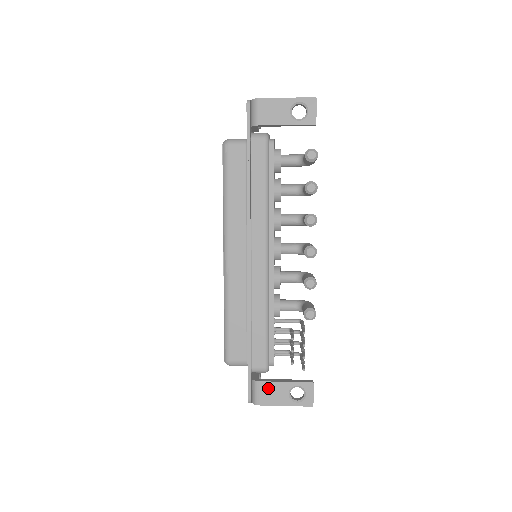
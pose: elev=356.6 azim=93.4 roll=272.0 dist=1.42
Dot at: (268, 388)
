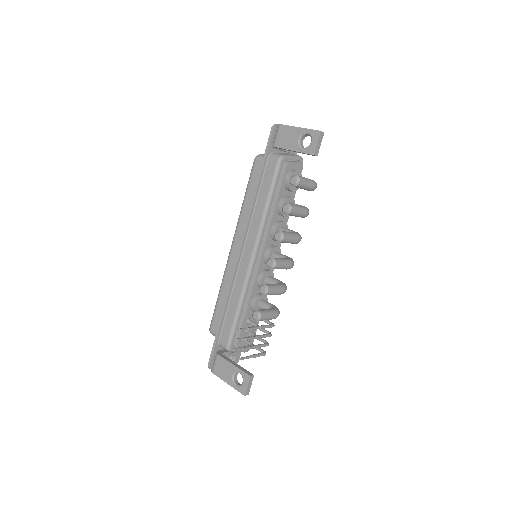
Dot at: (222, 363)
